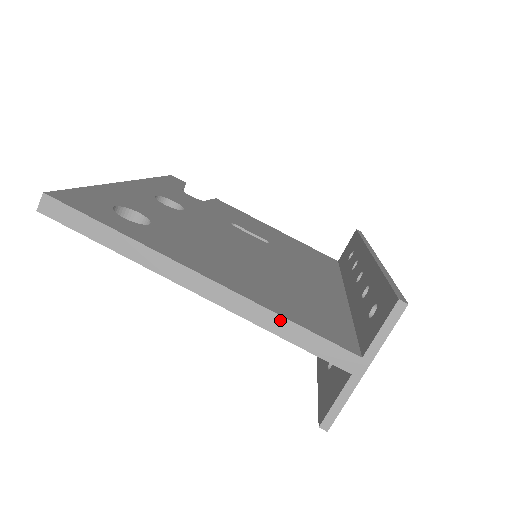
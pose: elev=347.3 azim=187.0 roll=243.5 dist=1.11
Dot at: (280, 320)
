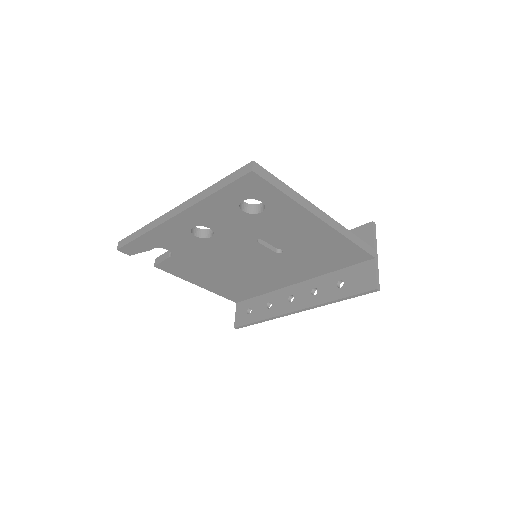
Dot at: (350, 233)
